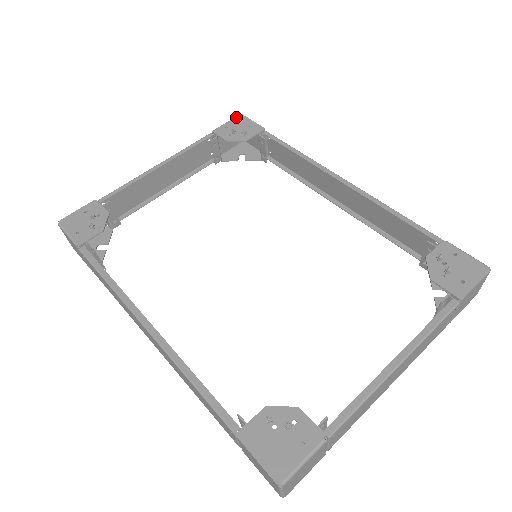
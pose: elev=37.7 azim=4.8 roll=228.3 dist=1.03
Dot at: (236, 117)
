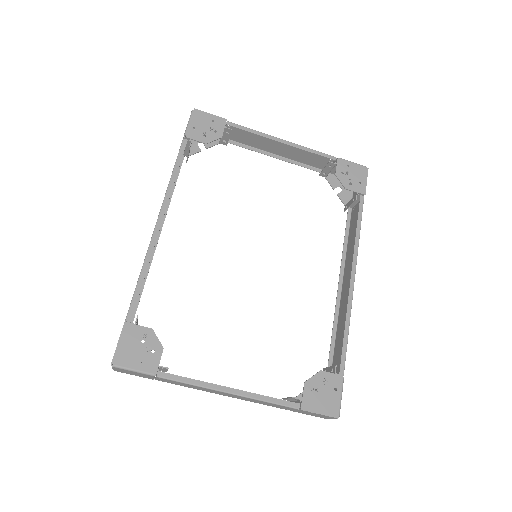
Dot at: (363, 166)
